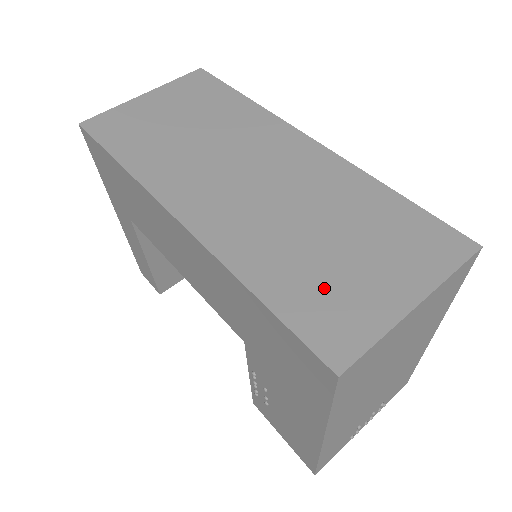
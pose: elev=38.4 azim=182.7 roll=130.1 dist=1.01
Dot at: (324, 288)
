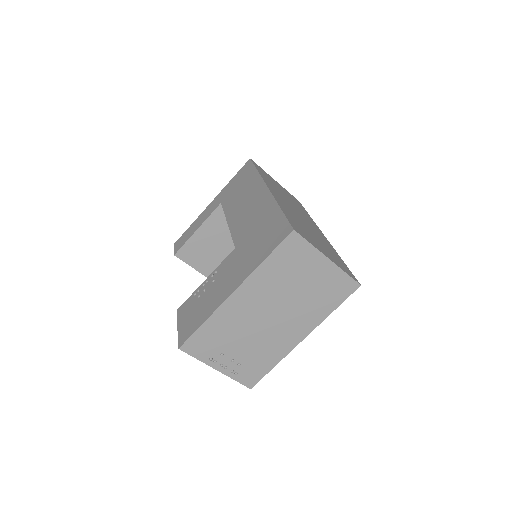
Dot at: (303, 230)
